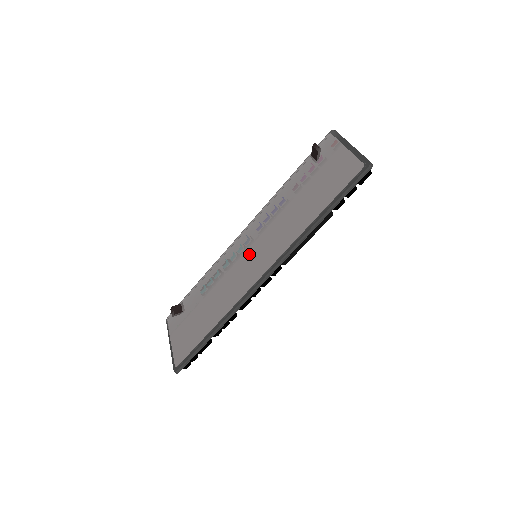
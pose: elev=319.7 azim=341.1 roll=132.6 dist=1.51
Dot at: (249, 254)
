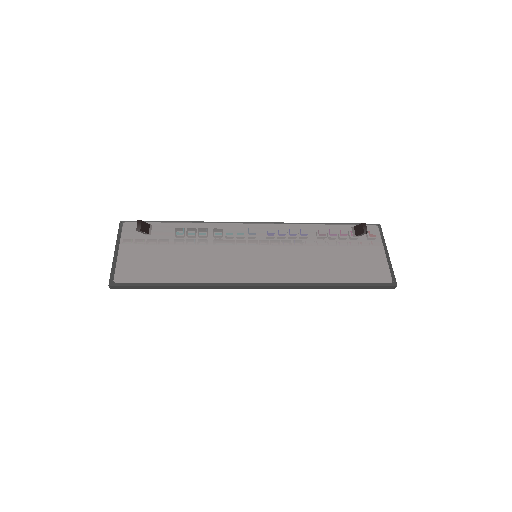
Dot at: (254, 251)
